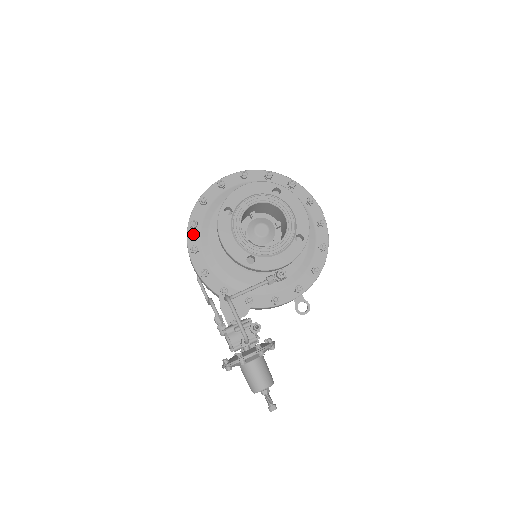
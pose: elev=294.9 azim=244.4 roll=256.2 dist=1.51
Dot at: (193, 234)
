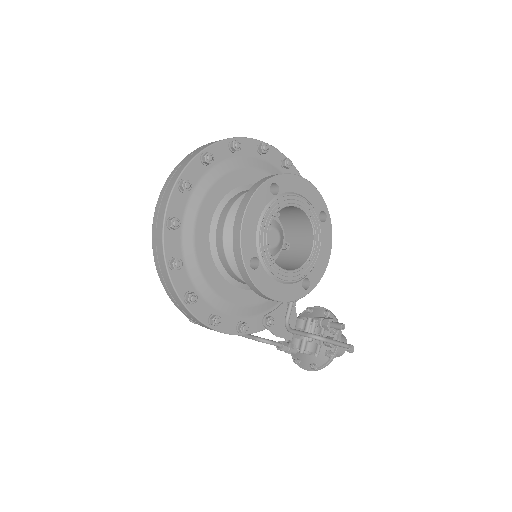
Dot at: (198, 307)
